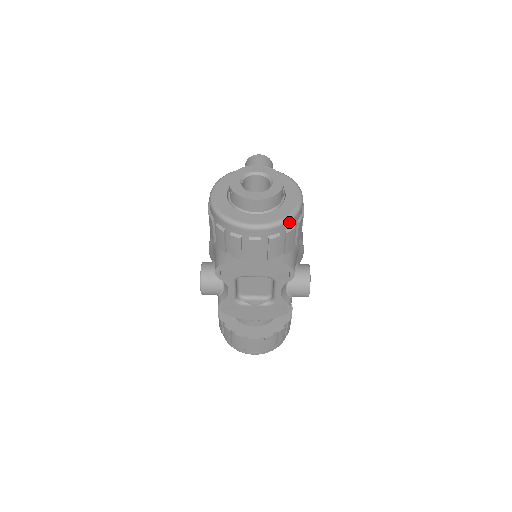
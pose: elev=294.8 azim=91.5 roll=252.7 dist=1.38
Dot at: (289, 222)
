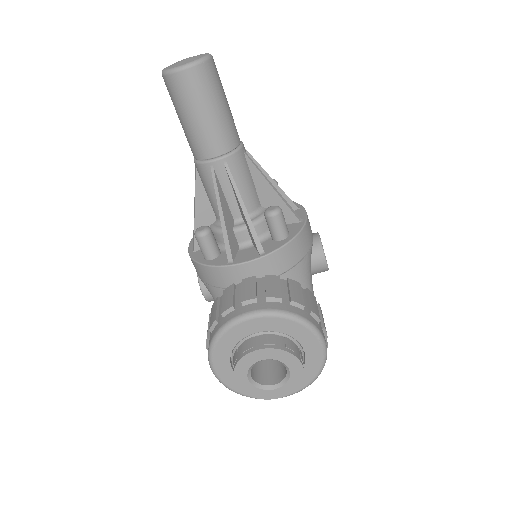
Dot at: (317, 375)
